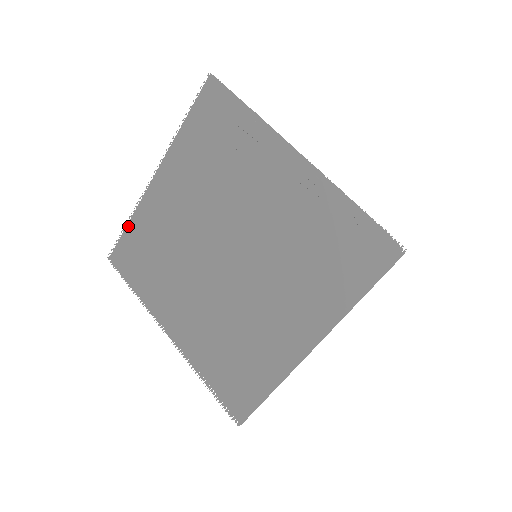
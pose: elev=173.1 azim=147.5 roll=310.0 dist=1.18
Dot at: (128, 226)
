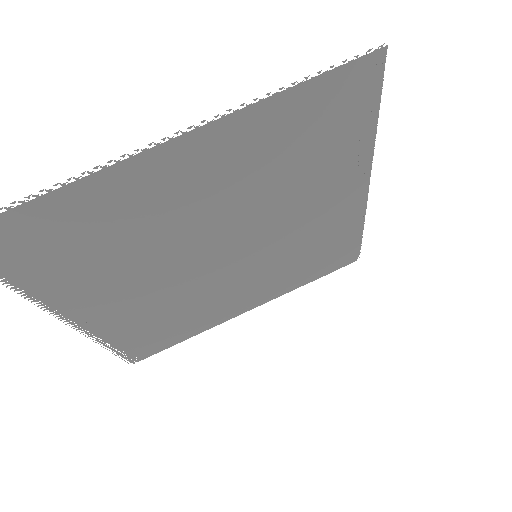
Dot at: (45, 199)
